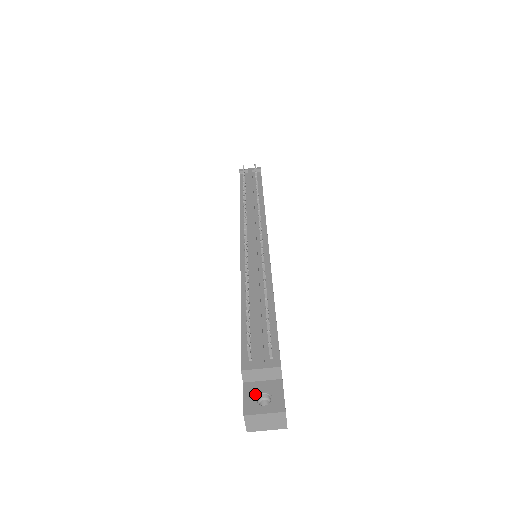
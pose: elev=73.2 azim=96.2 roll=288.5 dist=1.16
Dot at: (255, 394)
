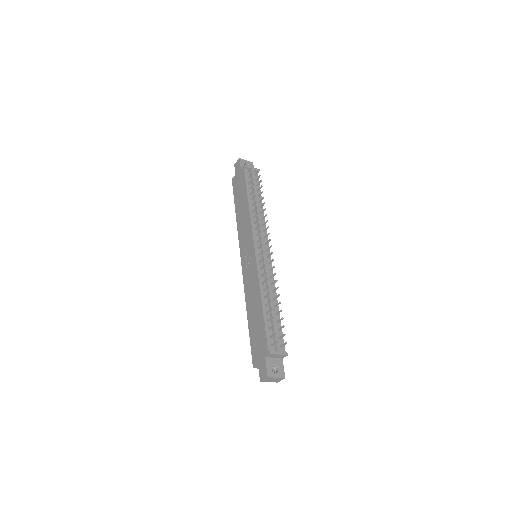
Dot at: (271, 365)
